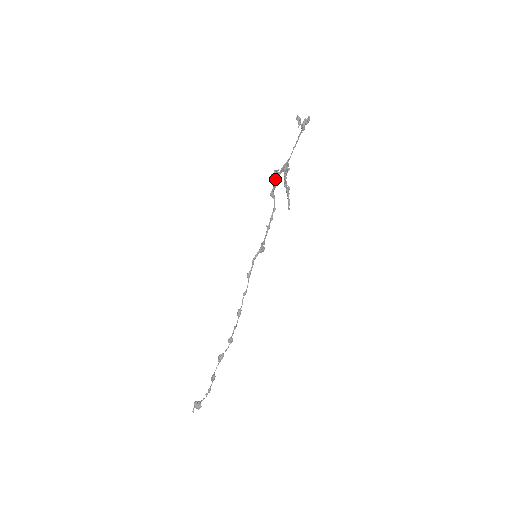
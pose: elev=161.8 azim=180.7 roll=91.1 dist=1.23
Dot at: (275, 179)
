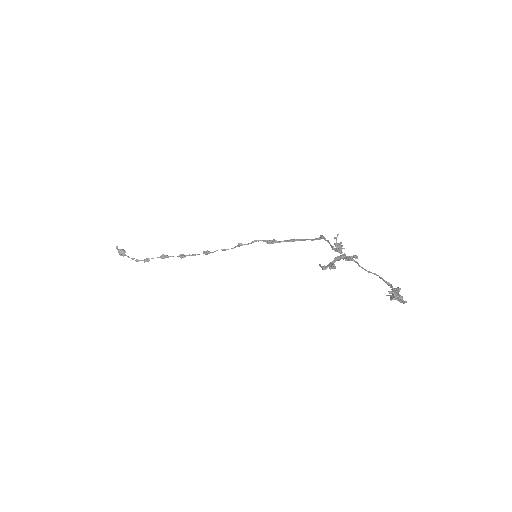
Dot at: occluded
